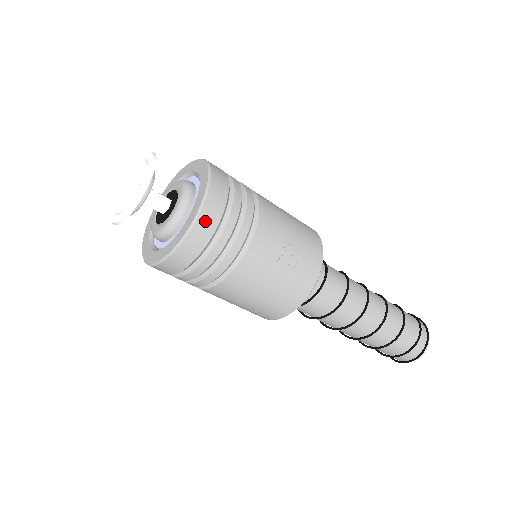
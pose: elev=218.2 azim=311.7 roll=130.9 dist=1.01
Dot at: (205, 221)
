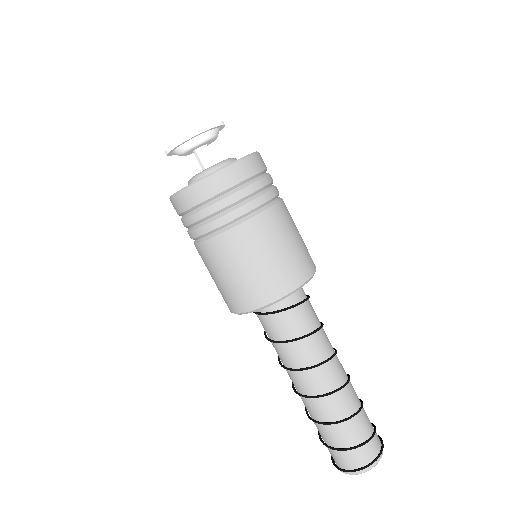
Dot at: (262, 159)
